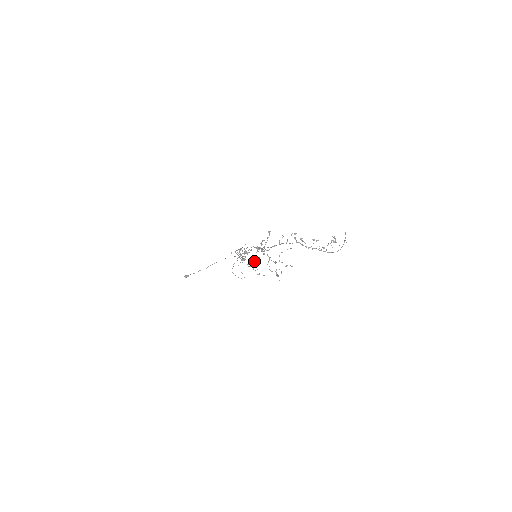
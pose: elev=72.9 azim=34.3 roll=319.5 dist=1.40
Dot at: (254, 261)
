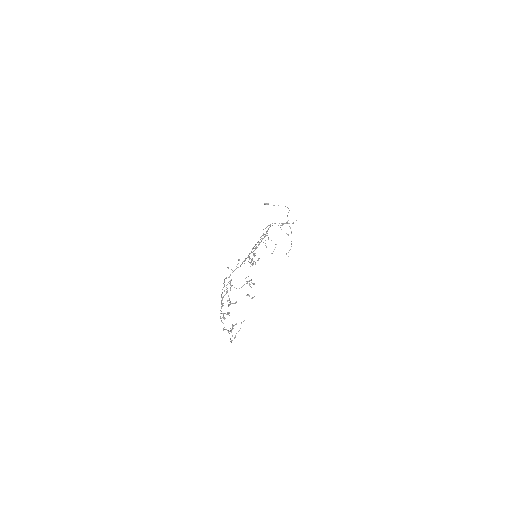
Dot at: occluded
